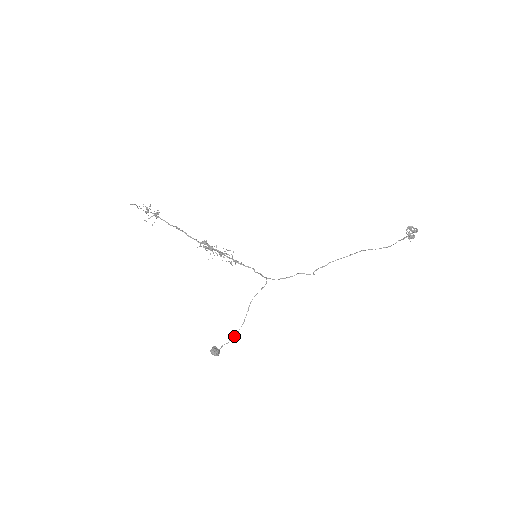
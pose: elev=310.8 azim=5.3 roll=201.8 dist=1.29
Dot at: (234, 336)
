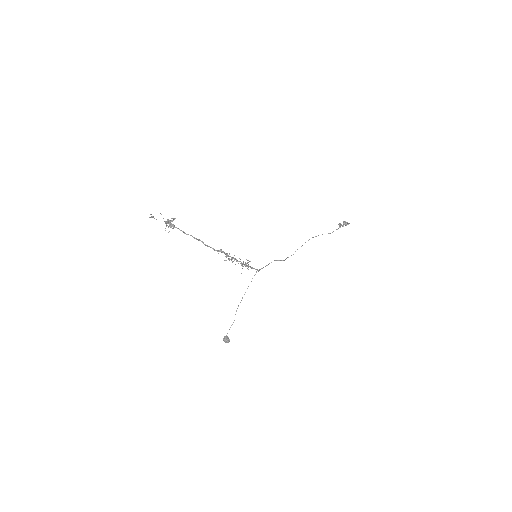
Dot at: occluded
